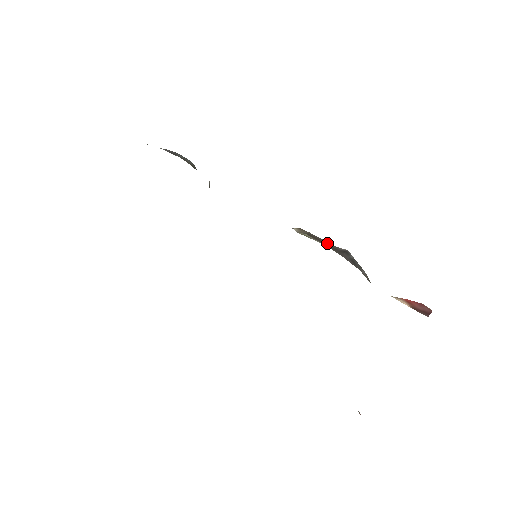
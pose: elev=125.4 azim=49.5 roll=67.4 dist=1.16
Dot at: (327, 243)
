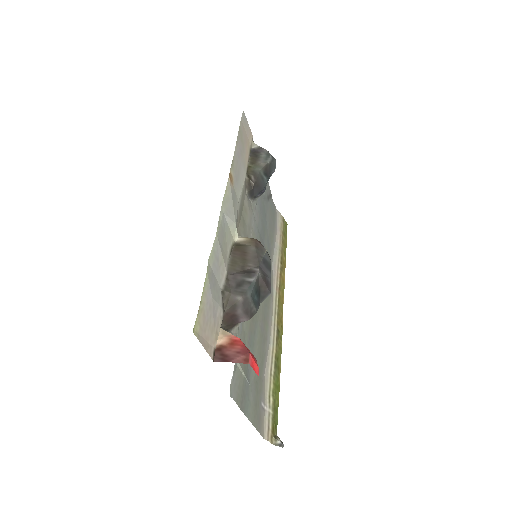
Dot at: (249, 259)
